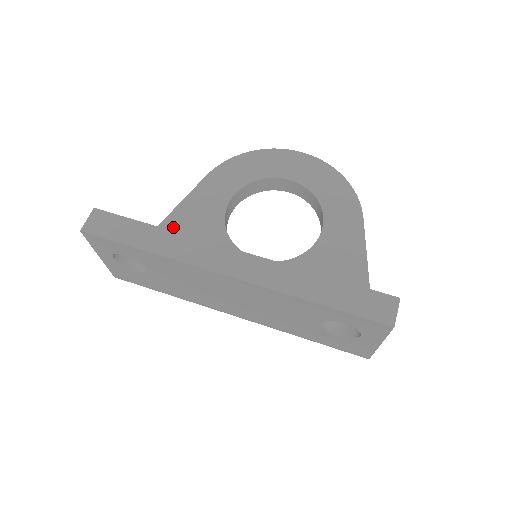
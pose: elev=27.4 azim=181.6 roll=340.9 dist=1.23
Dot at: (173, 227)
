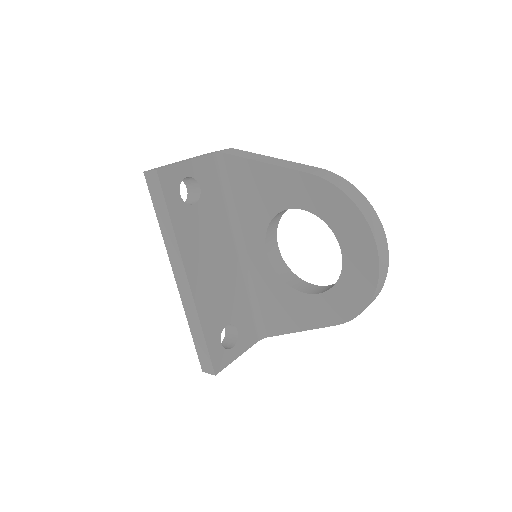
Dot at: (254, 172)
